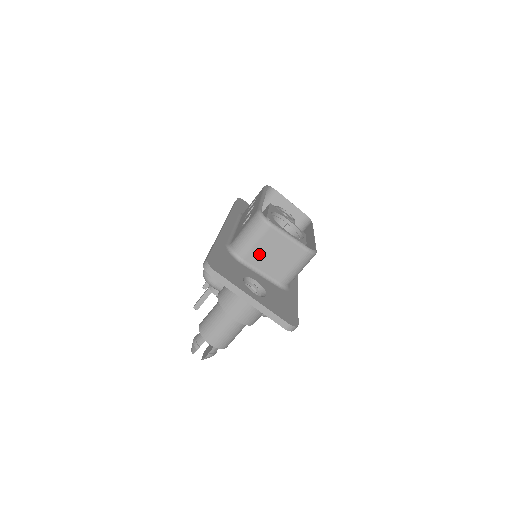
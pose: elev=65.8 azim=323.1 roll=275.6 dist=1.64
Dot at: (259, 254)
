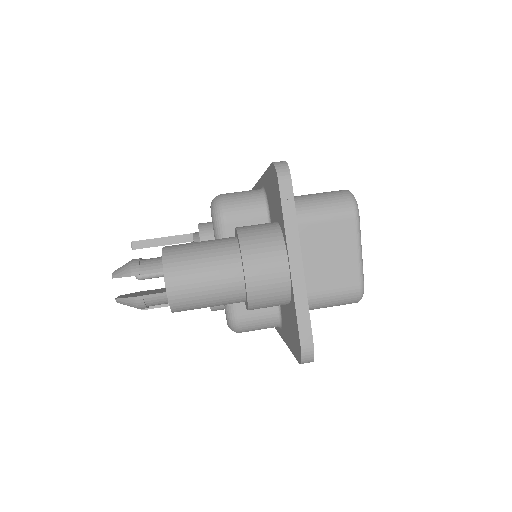
Dot at: (310, 237)
